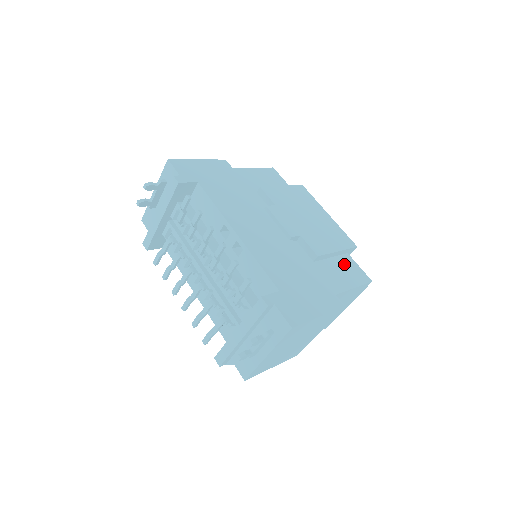
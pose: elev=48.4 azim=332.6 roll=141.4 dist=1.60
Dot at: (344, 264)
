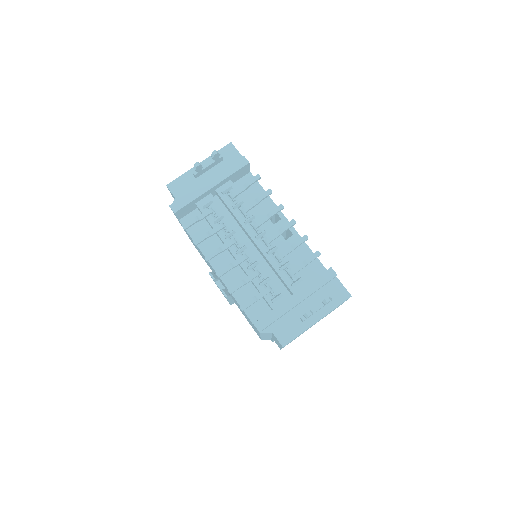
Dot at: occluded
